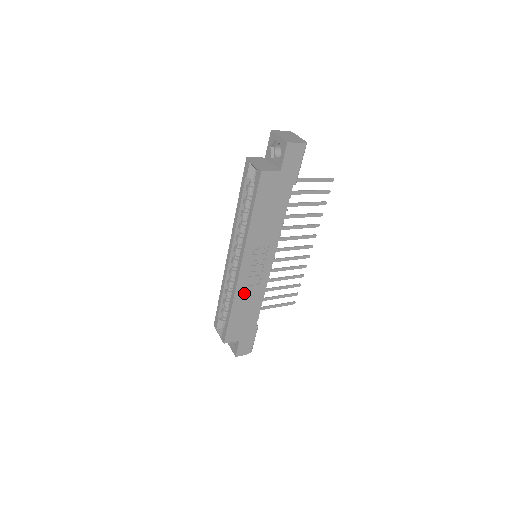
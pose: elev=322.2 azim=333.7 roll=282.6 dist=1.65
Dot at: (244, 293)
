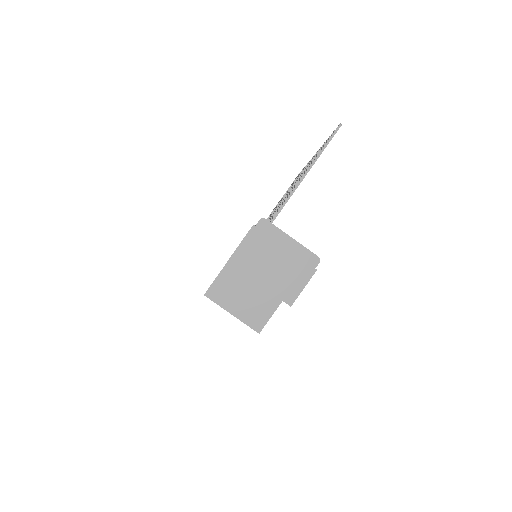
Dot at: occluded
